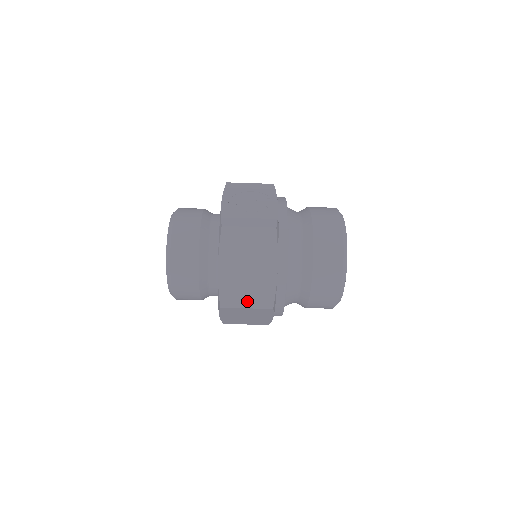
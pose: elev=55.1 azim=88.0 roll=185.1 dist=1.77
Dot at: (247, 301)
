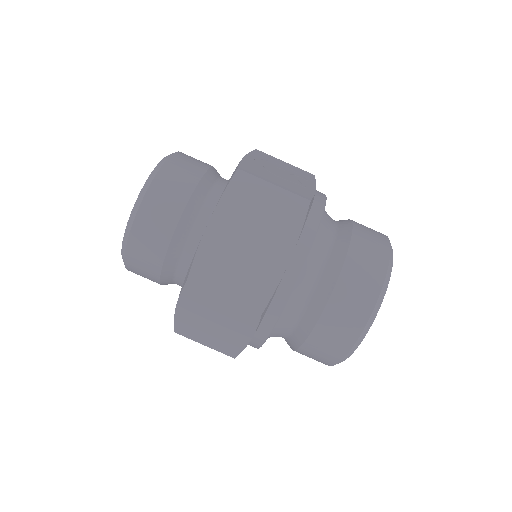
Dot at: (229, 287)
